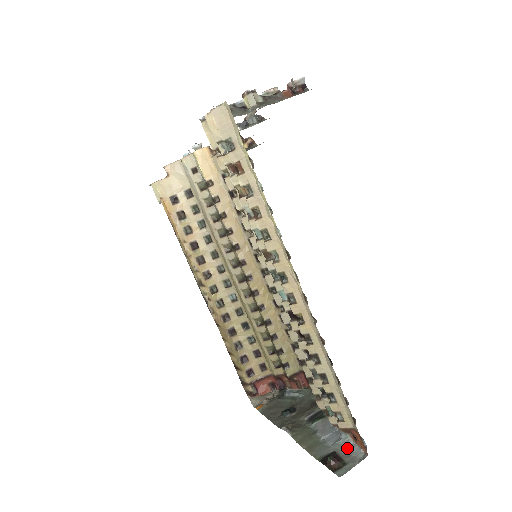
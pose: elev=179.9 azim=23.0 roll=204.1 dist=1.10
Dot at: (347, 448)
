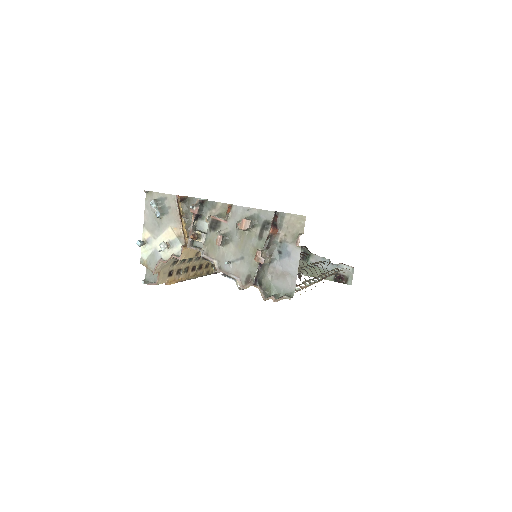
Dot at: (341, 268)
